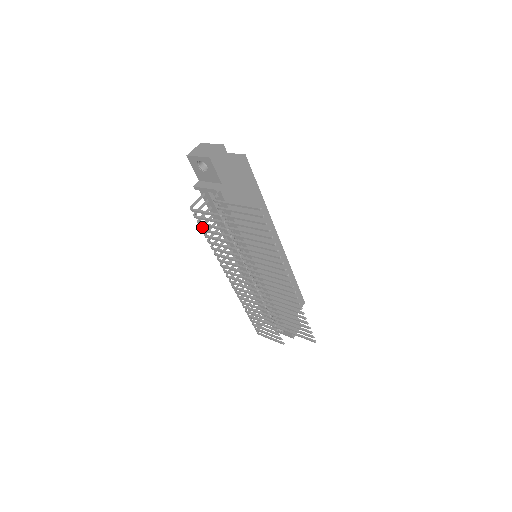
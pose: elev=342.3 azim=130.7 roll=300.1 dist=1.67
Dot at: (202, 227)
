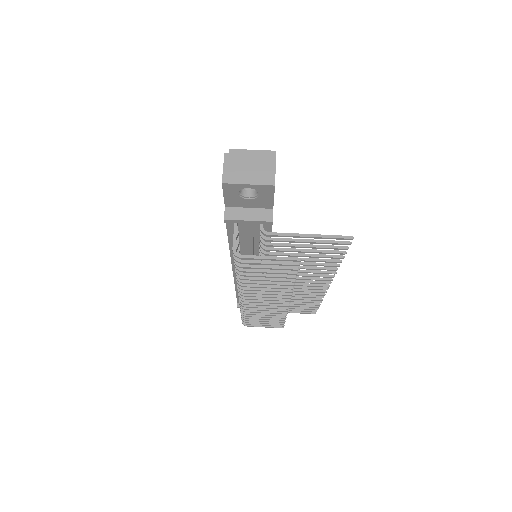
Dot at: occluded
